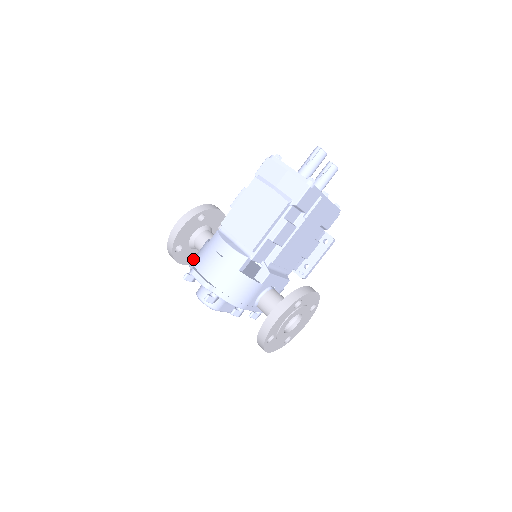
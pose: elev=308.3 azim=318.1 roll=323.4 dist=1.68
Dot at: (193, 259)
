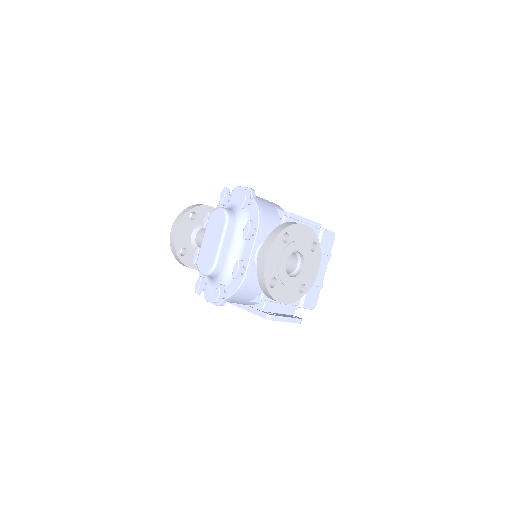
Dot at: occluded
